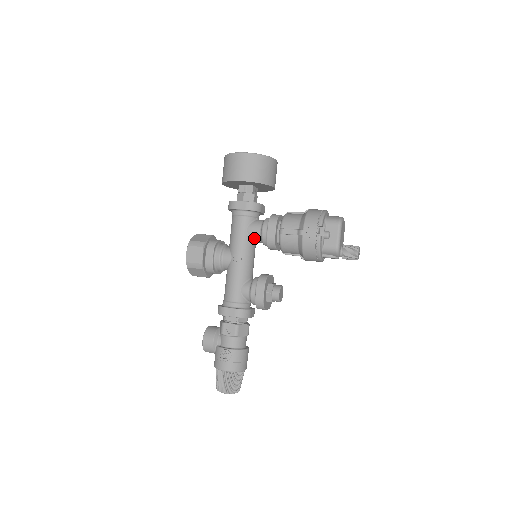
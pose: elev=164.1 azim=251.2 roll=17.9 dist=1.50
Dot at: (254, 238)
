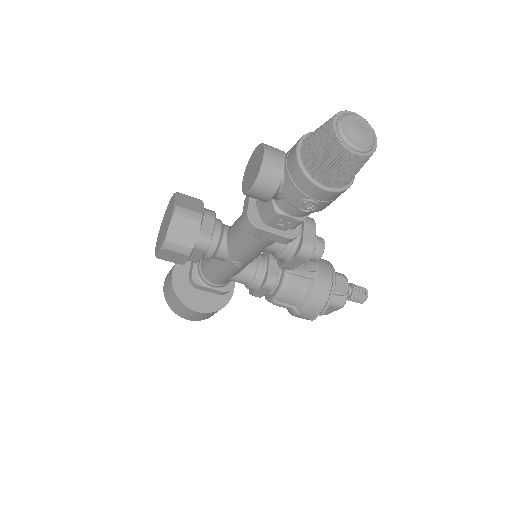
Dot at: occluded
